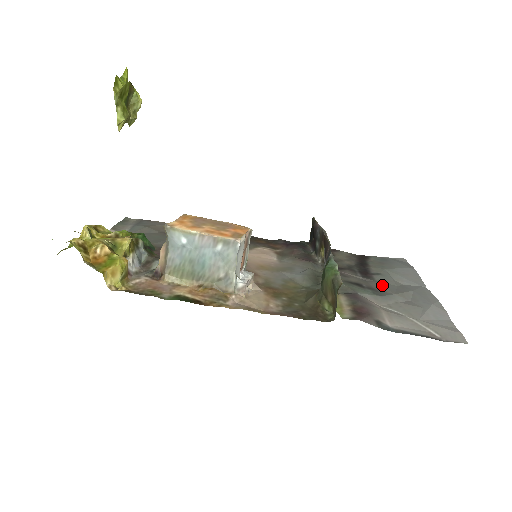
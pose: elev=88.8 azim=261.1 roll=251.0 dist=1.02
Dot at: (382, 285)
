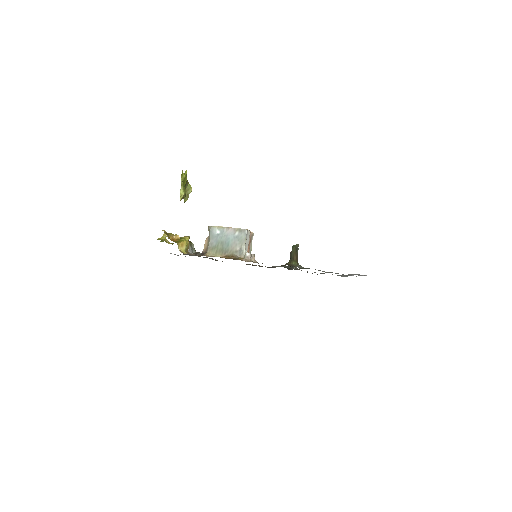
Dot at: occluded
